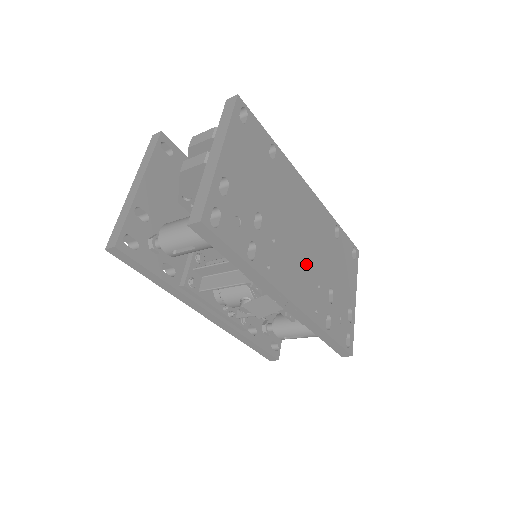
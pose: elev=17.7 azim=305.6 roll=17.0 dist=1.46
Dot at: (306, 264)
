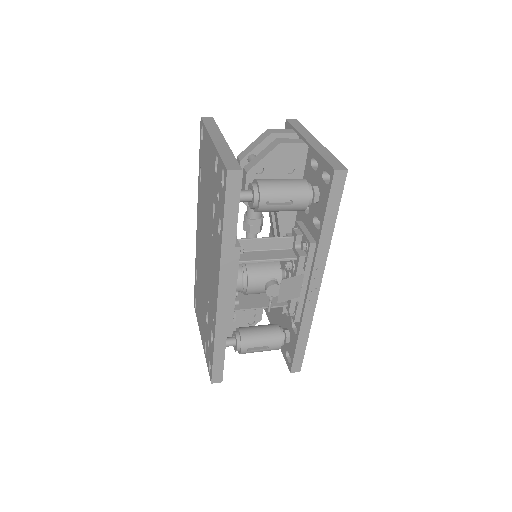
Dot at: occluded
